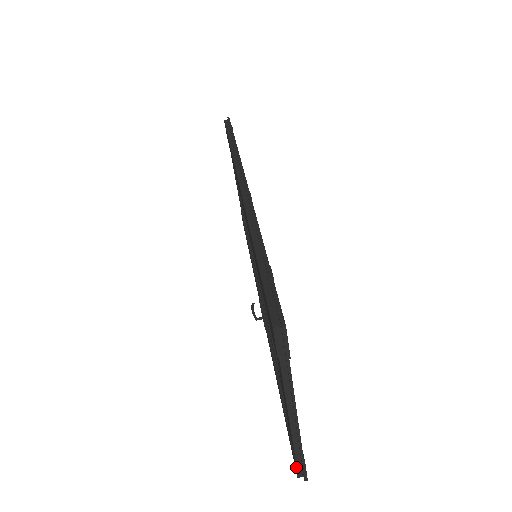
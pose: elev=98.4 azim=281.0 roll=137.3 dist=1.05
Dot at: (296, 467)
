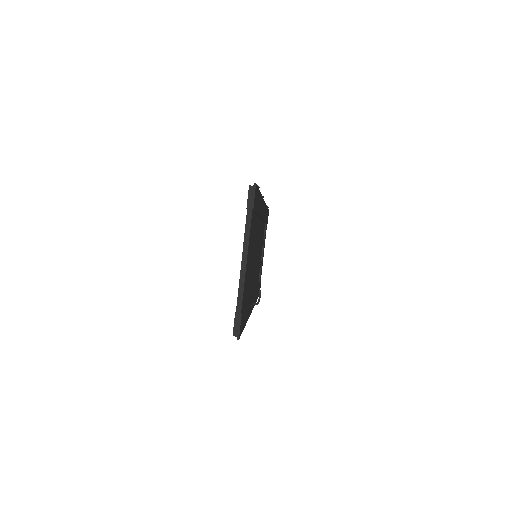
Dot at: (234, 322)
